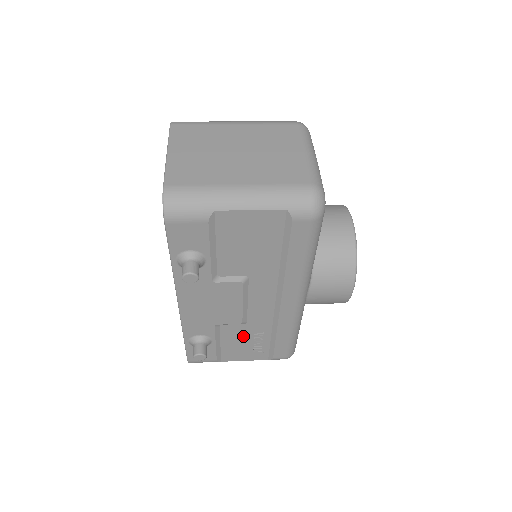
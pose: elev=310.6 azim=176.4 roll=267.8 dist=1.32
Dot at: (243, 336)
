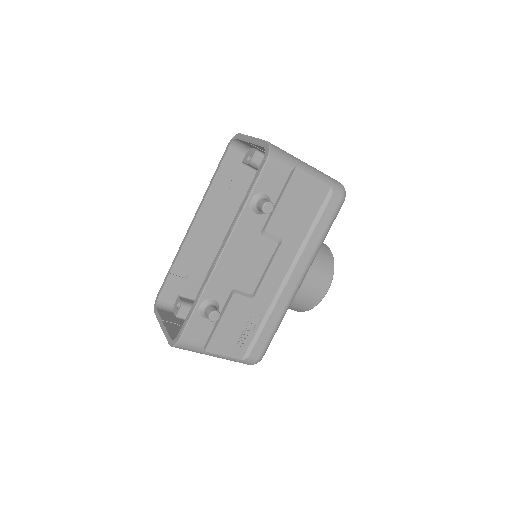
Dot at: (241, 316)
